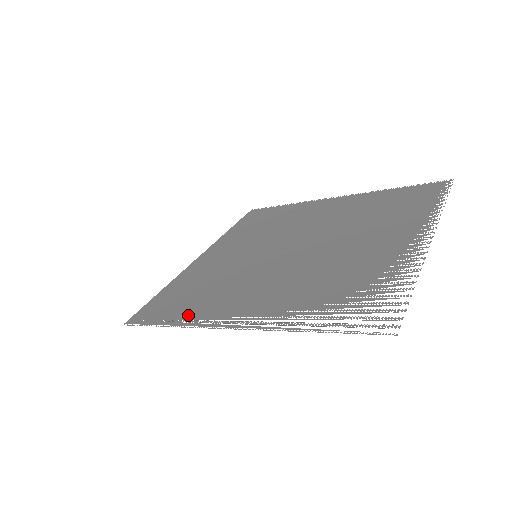
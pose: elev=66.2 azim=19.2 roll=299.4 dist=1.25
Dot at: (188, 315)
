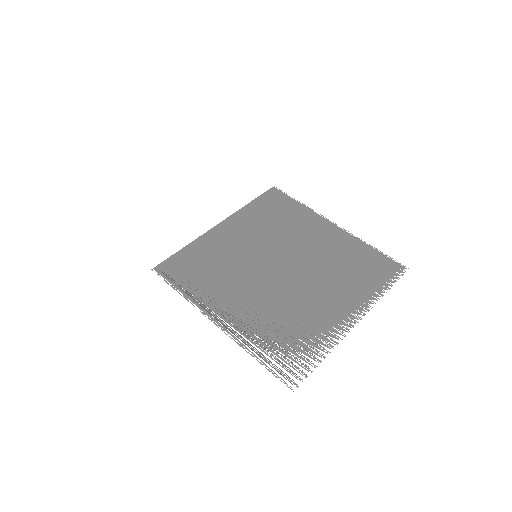
Dot at: (196, 291)
